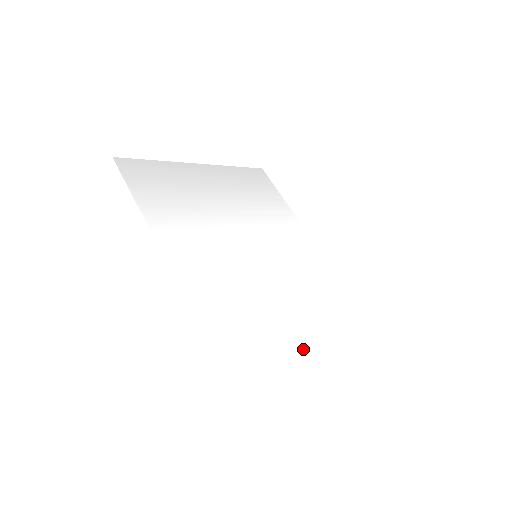
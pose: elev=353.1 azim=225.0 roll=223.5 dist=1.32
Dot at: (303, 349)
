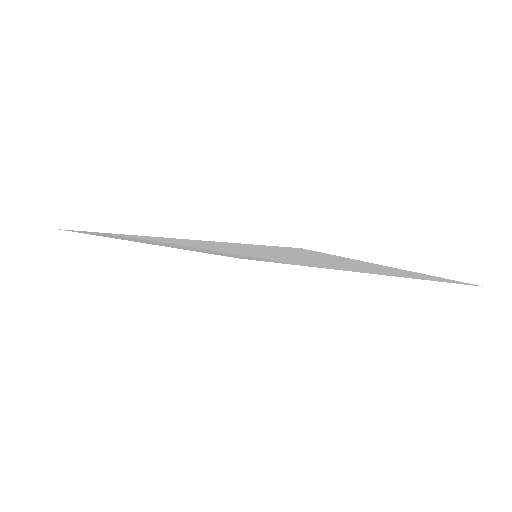
Dot at: (363, 266)
